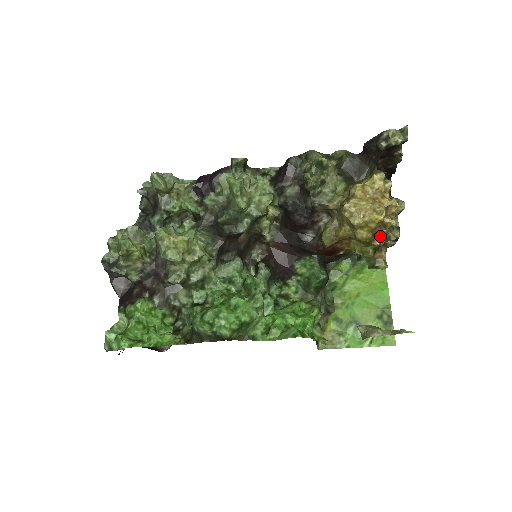
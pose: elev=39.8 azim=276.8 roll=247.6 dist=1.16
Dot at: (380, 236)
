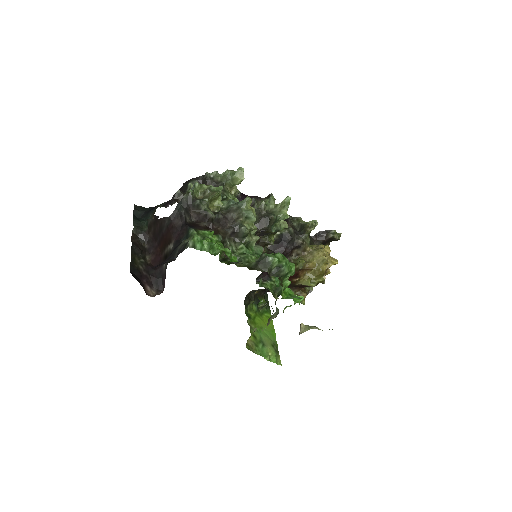
Dot at: occluded
